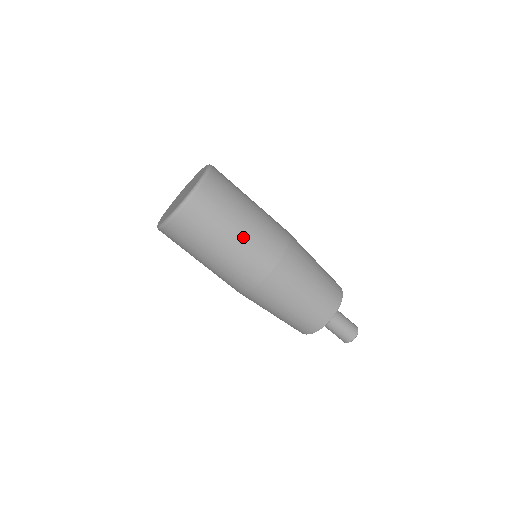
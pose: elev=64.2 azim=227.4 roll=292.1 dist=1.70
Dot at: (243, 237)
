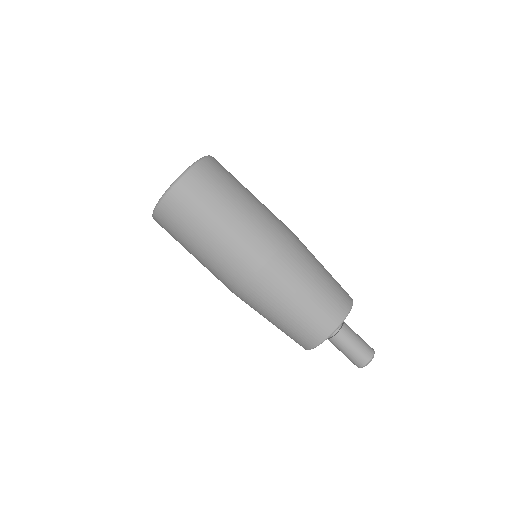
Dot at: (234, 225)
